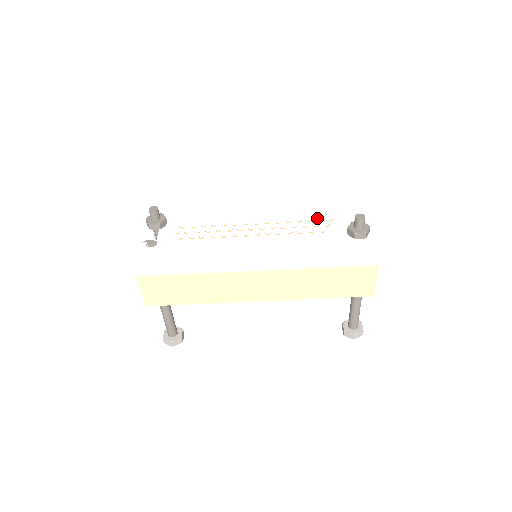
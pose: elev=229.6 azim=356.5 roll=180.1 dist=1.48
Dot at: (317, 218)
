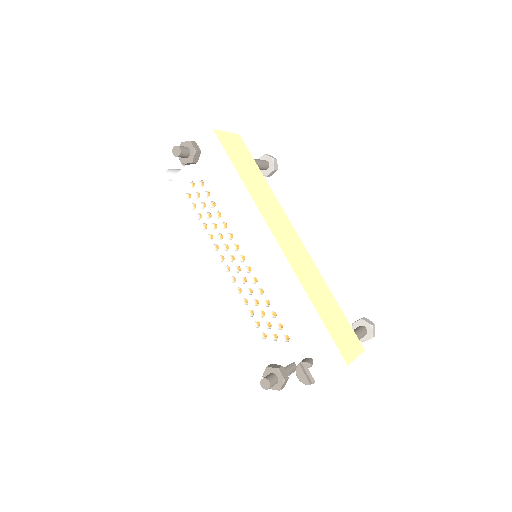
Dot at: (280, 322)
